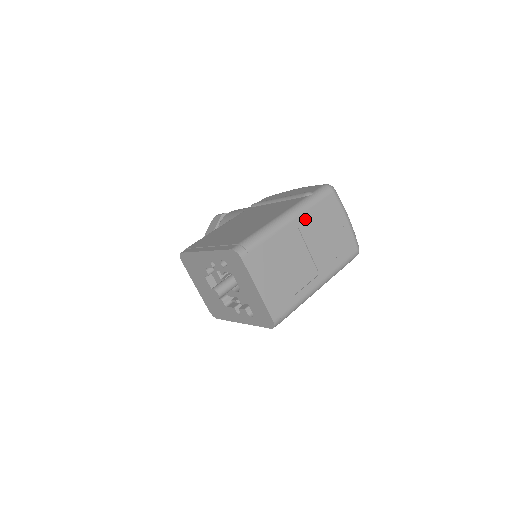
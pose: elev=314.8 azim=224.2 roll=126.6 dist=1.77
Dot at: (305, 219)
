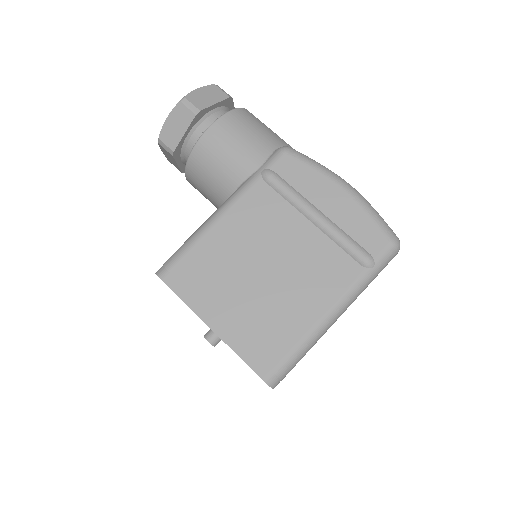
Dot at: occluded
